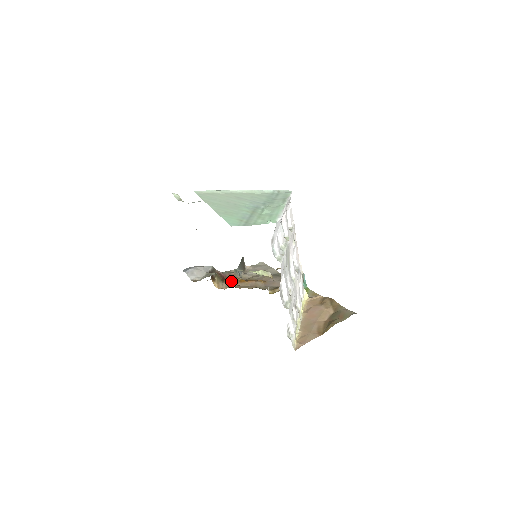
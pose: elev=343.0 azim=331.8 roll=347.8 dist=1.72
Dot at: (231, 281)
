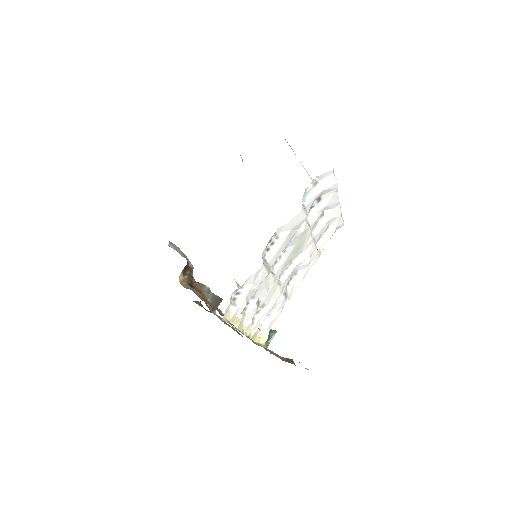
Dot at: occluded
